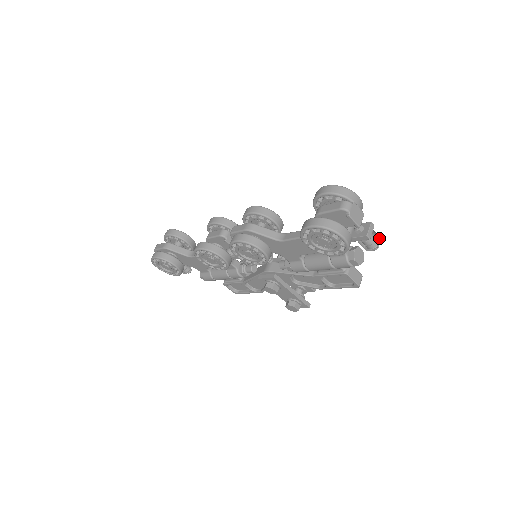
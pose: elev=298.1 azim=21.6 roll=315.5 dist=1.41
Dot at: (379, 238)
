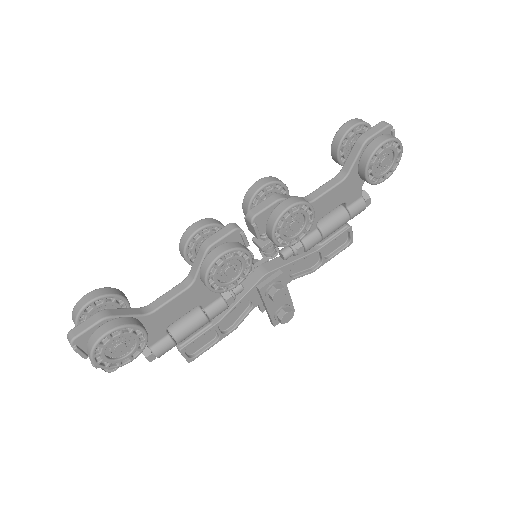
Dot at: occluded
